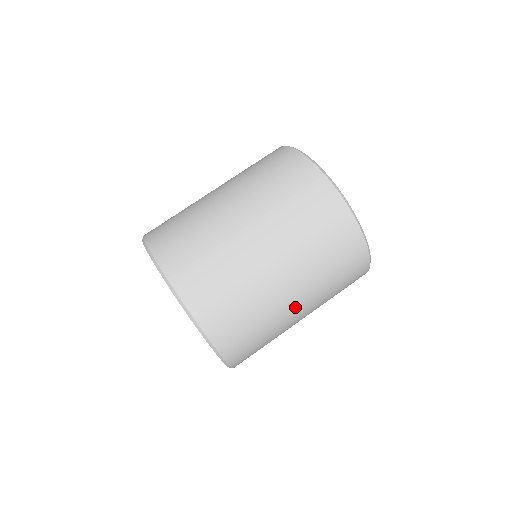
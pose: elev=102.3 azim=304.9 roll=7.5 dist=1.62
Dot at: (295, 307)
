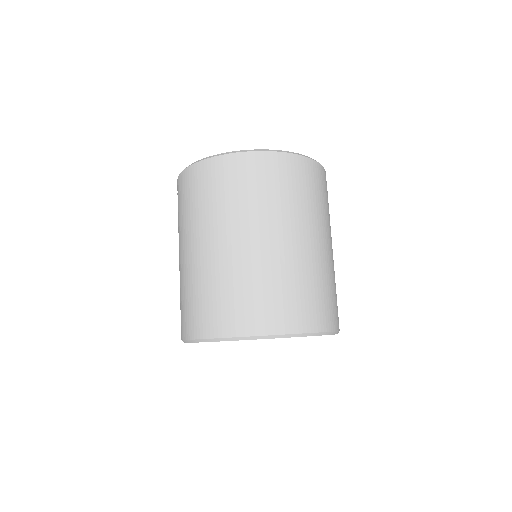
Dot at: (326, 248)
